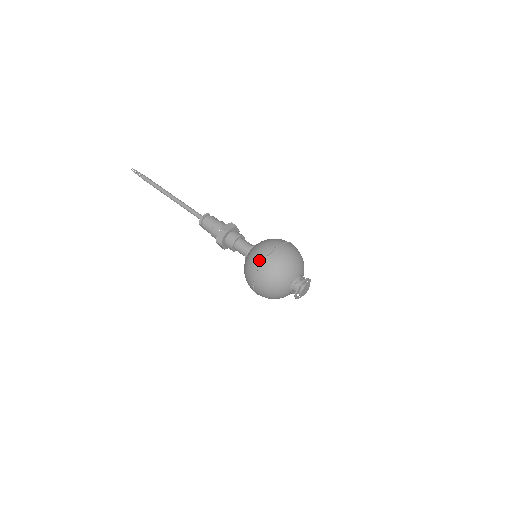
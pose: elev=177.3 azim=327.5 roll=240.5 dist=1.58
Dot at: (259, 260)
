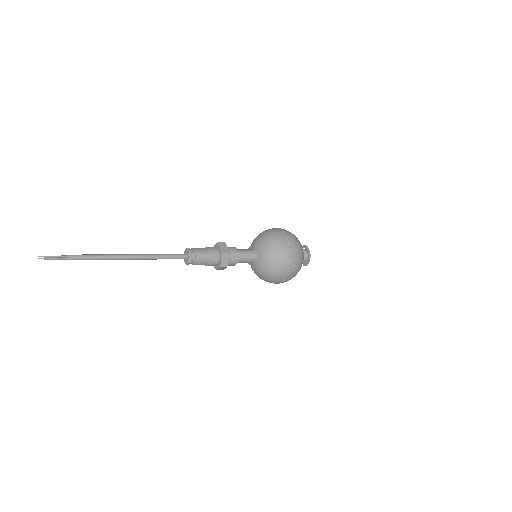
Dot at: (279, 231)
